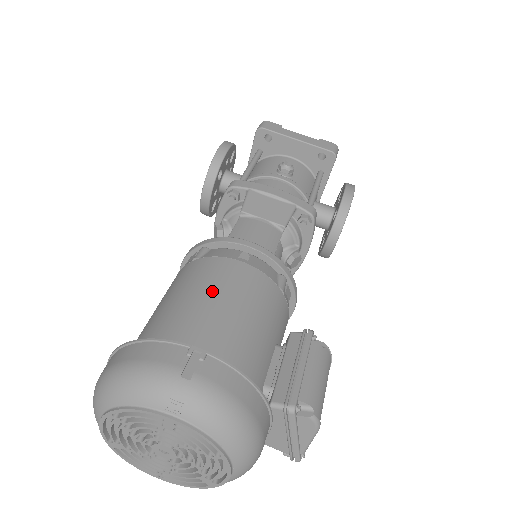
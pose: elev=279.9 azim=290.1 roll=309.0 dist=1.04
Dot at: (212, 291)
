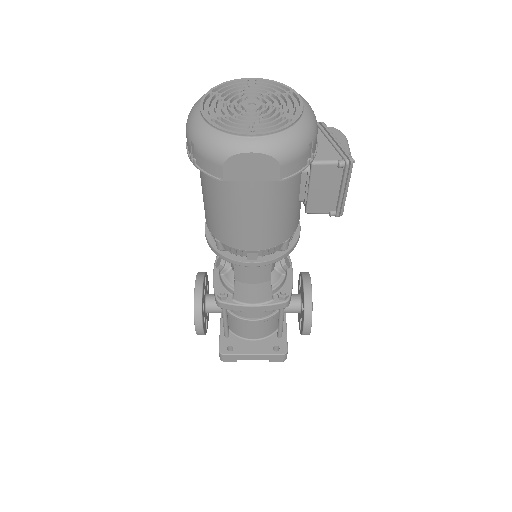
Dot at: occluded
